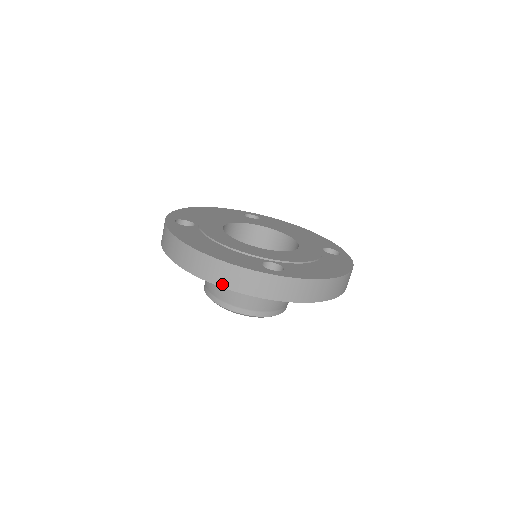
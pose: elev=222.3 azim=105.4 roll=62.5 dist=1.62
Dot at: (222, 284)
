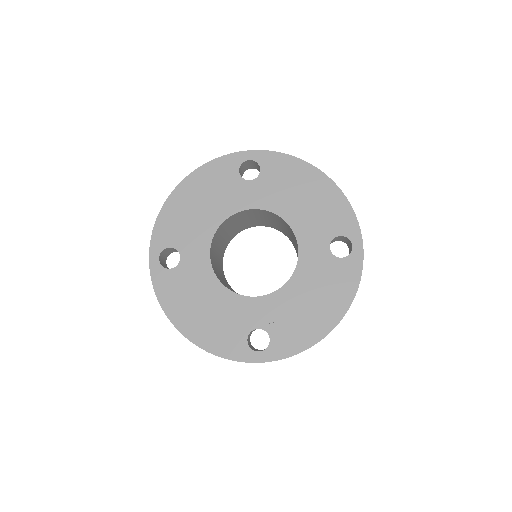
Dot at: occluded
